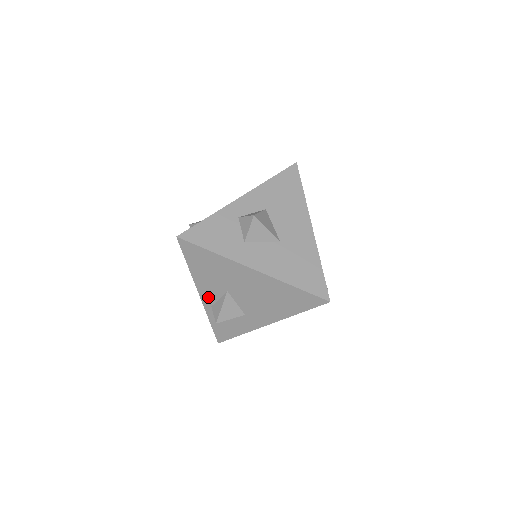
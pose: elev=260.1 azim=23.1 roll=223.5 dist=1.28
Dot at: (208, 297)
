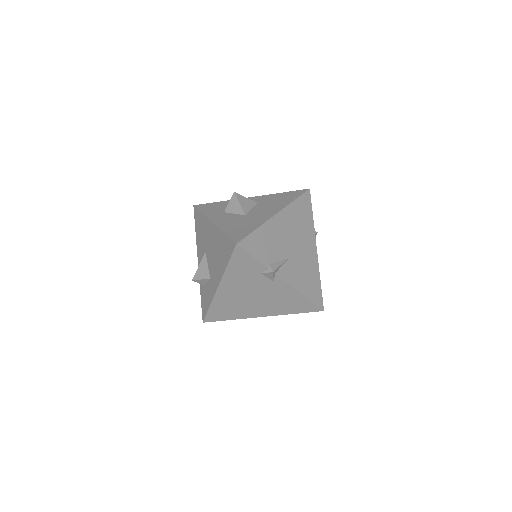
Dot at: occluded
